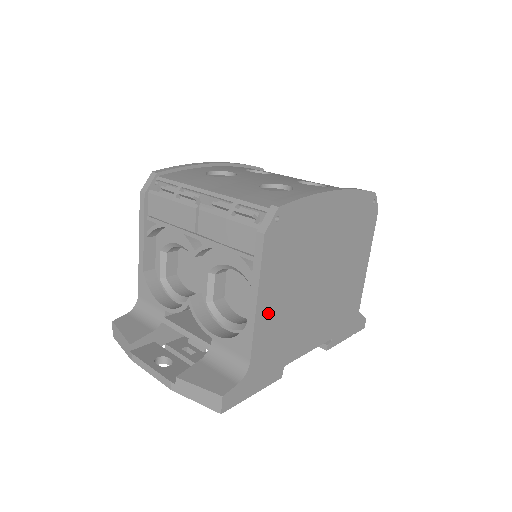
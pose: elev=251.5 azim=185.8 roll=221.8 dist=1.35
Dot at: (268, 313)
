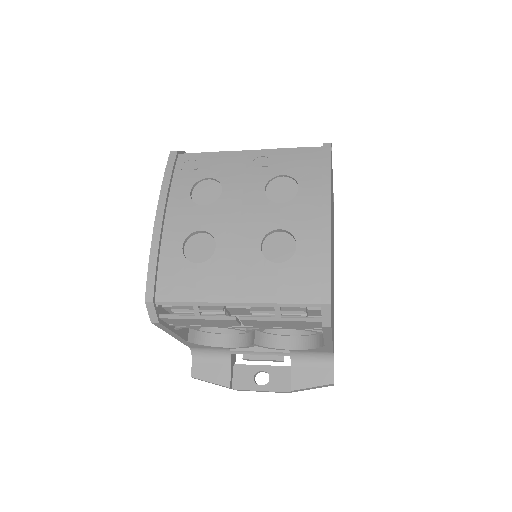
Dot at: occluded
